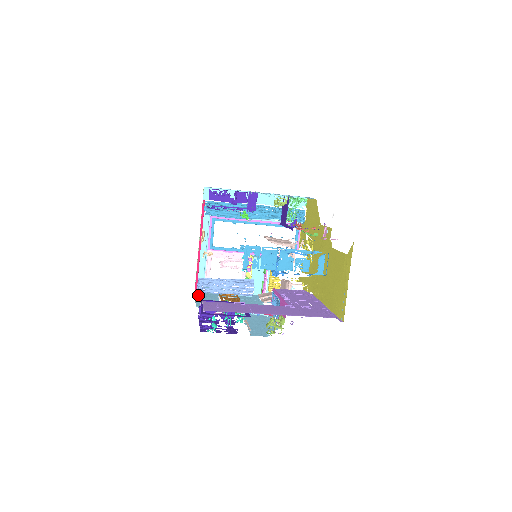
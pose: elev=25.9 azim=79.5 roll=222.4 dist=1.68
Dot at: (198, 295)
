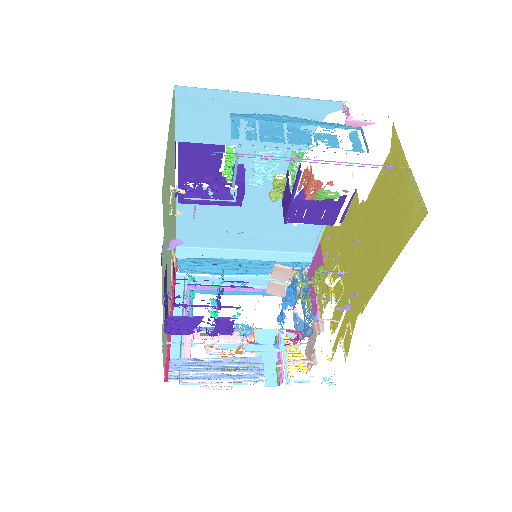
Dot at: occluded
